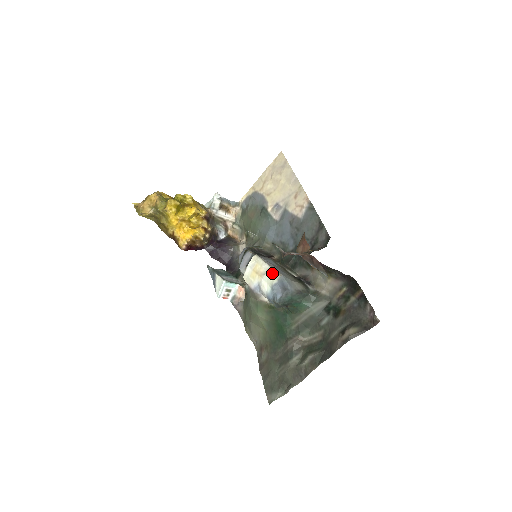
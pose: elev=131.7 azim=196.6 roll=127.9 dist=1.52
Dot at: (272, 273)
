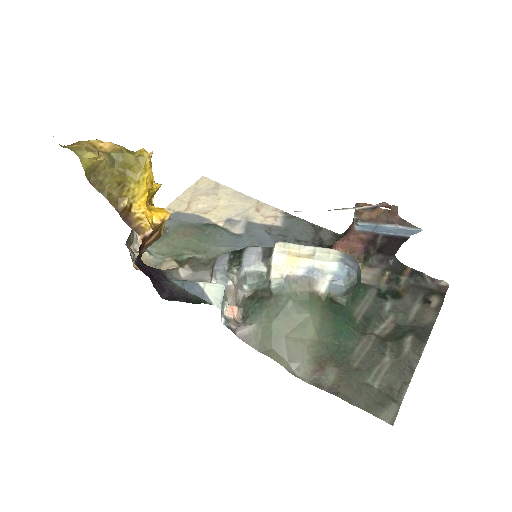
Dot at: (326, 251)
